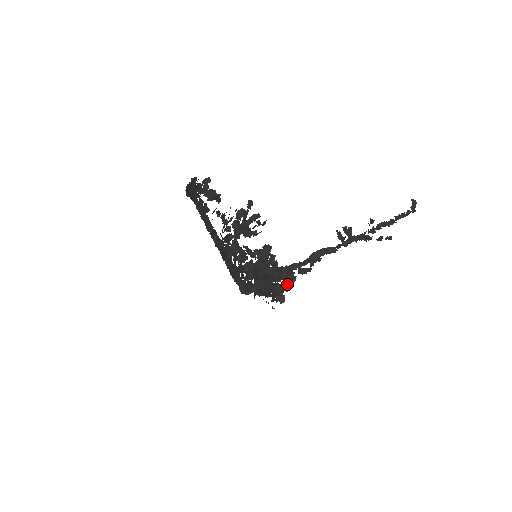
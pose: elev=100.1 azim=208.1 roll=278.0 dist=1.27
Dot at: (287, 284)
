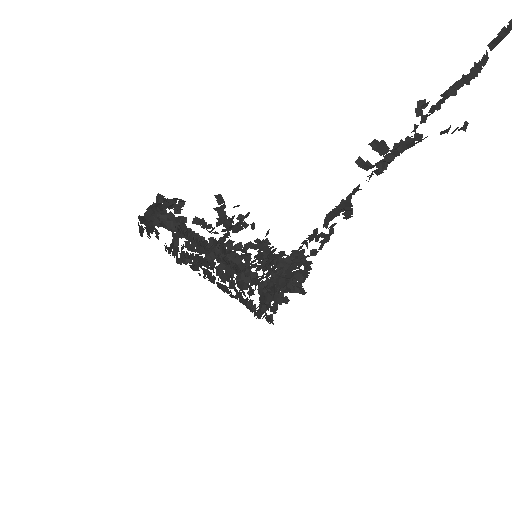
Dot at: (304, 270)
